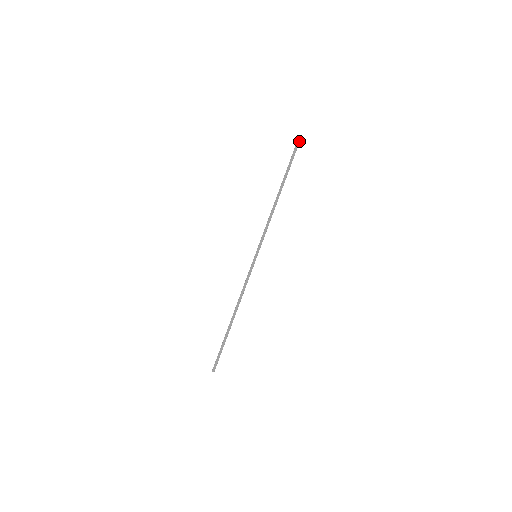
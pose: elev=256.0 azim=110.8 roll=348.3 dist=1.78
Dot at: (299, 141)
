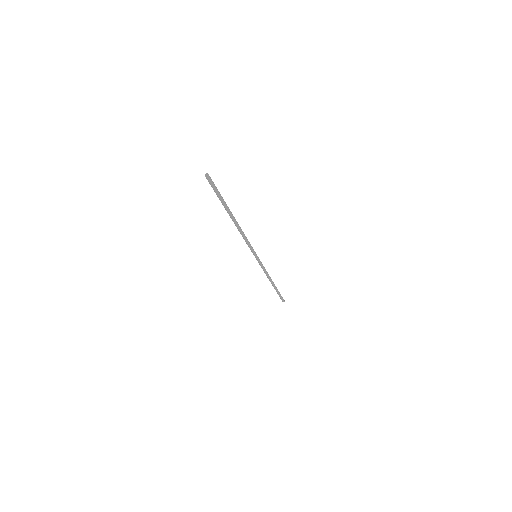
Dot at: (209, 179)
